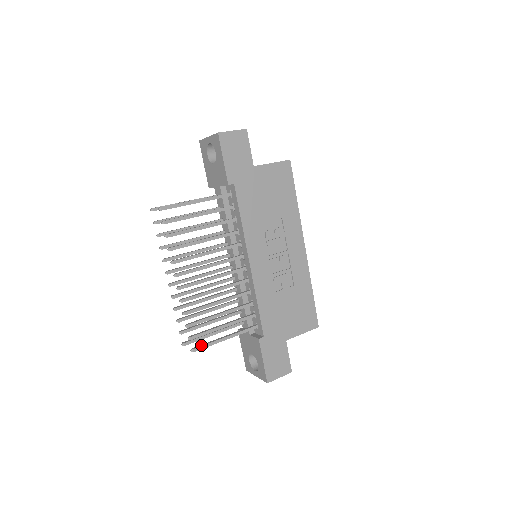
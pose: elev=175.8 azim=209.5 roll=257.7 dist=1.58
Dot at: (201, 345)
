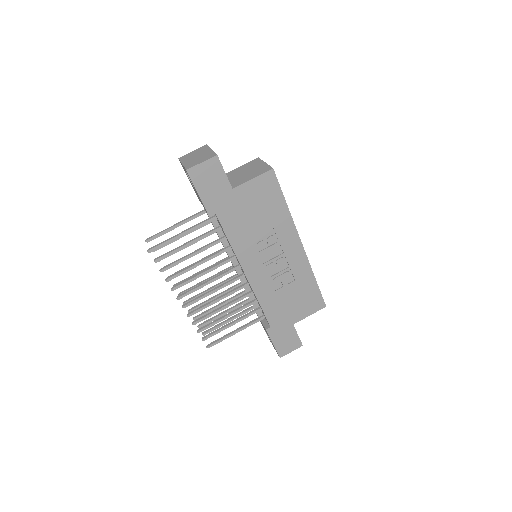
Dot at: (215, 341)
